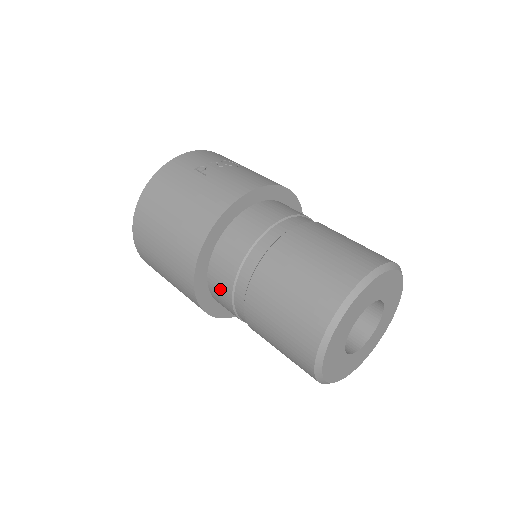
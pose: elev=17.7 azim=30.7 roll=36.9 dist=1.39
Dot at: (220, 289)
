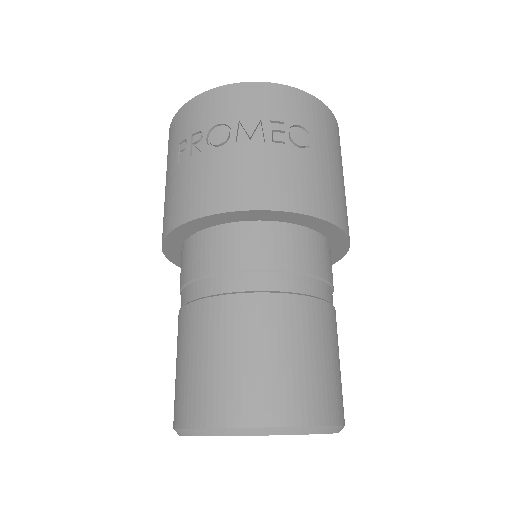
Dot at: occluded
